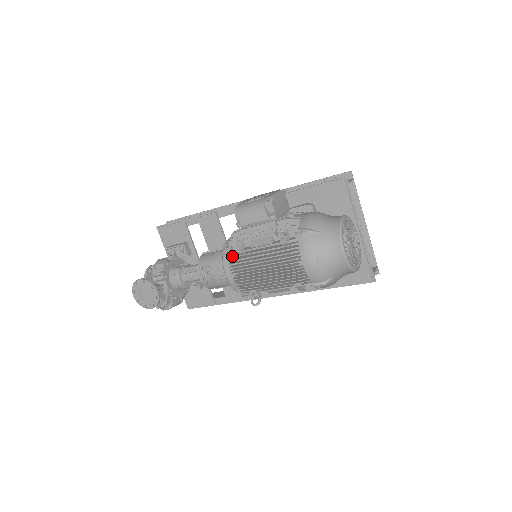
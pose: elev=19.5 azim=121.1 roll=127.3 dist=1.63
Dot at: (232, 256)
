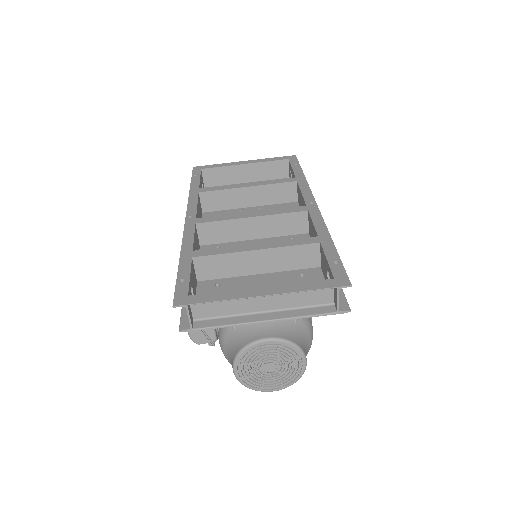
Dot at: occluded
